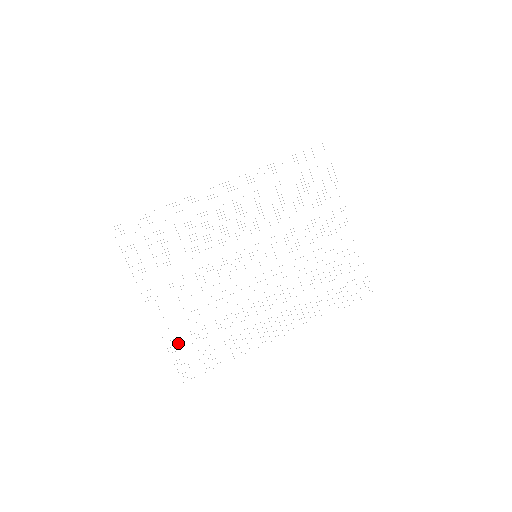
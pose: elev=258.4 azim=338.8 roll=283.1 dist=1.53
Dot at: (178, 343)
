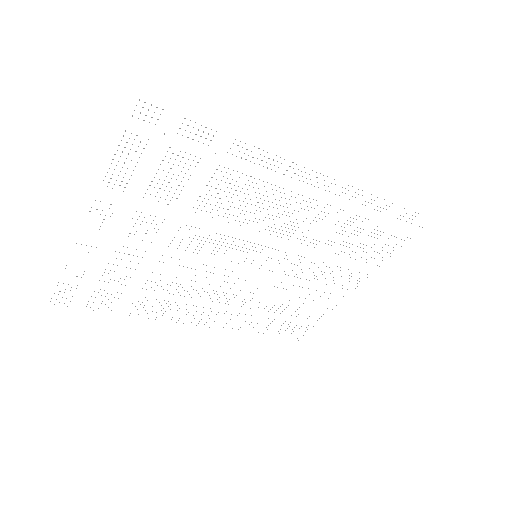
Dot at: (84, 271)
